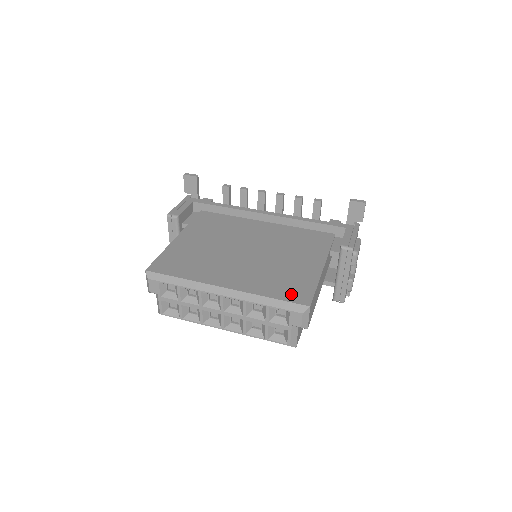
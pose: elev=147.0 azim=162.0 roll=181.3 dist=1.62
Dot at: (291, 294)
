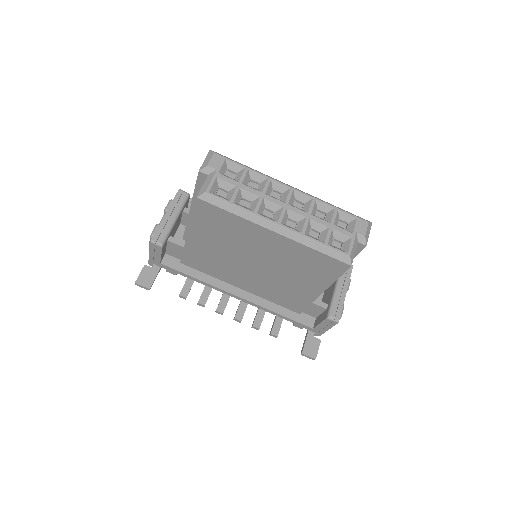
Dot at: occluded
